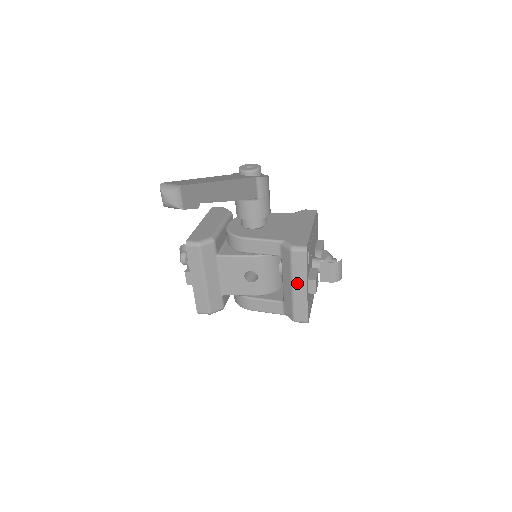
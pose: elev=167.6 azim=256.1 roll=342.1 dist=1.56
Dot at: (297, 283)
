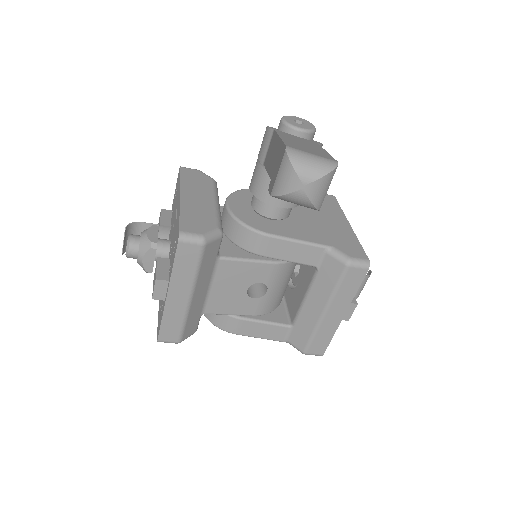
Dot at: (334, 308)
